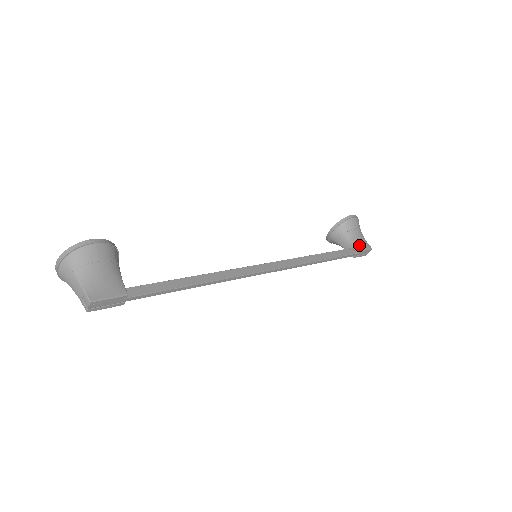
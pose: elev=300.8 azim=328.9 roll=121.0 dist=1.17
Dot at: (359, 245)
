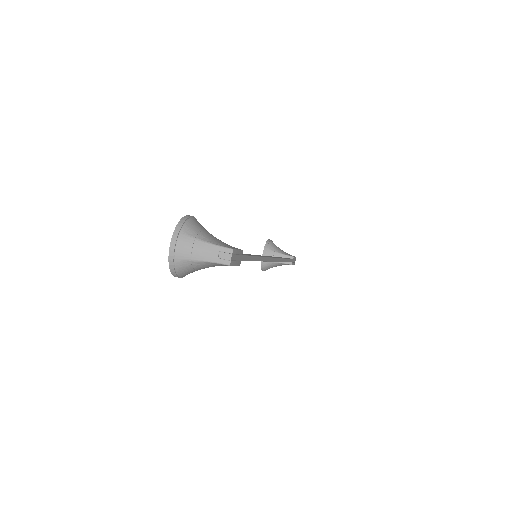
Dot at: (289, 255)
